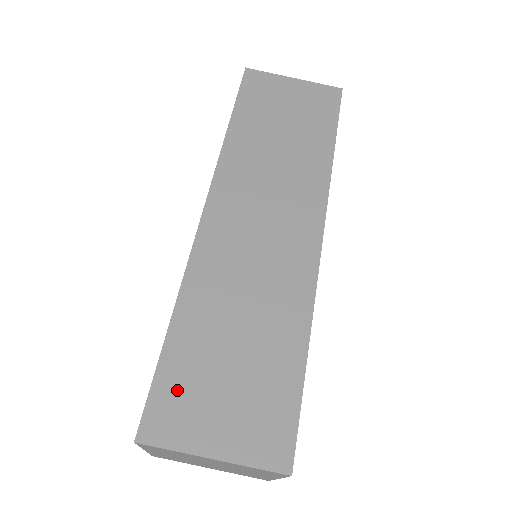
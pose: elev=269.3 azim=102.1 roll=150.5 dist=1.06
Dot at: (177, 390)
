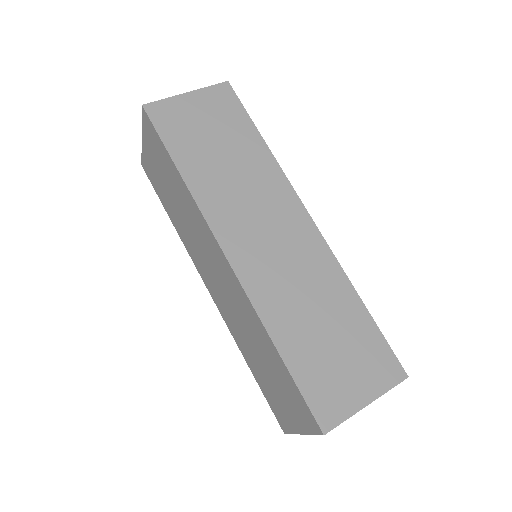
Dot at: (319, 386)
